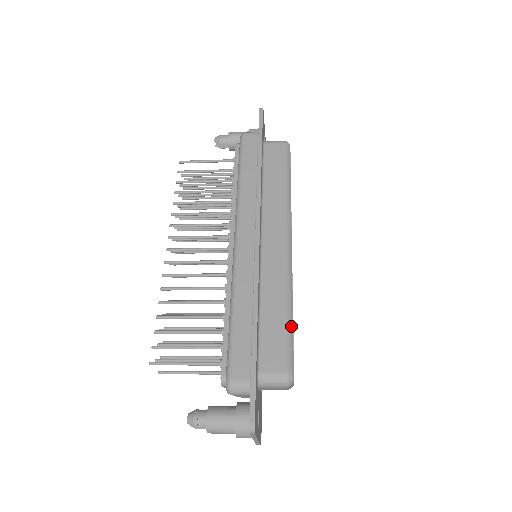
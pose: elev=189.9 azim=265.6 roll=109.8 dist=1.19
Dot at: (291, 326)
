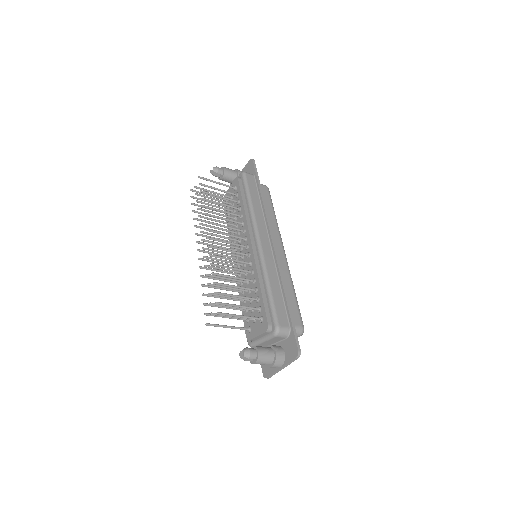
Dot at: (297, 301)
